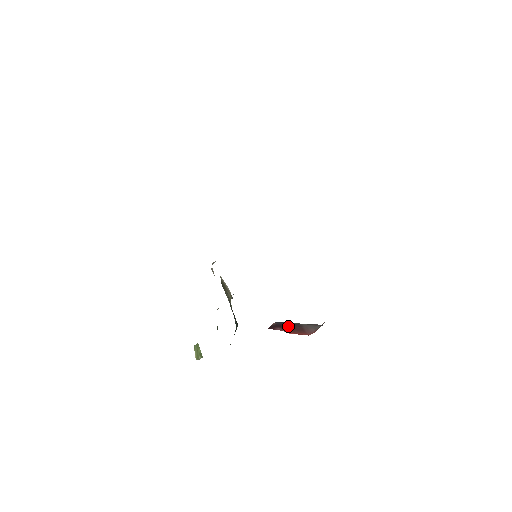
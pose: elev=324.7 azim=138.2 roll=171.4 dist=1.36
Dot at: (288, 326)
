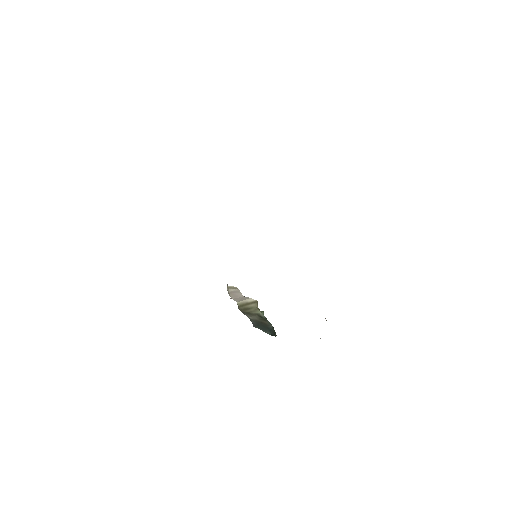
Dot at: occluded
